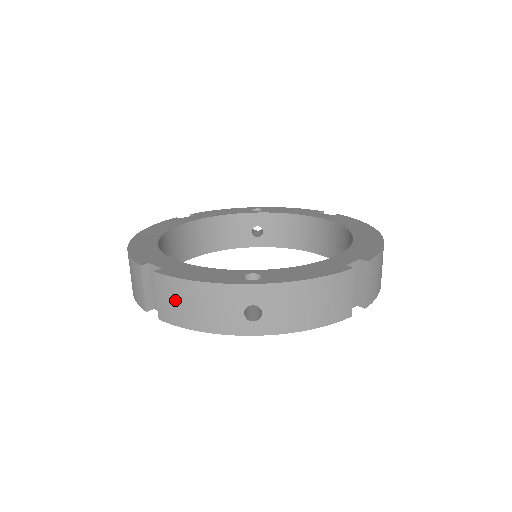
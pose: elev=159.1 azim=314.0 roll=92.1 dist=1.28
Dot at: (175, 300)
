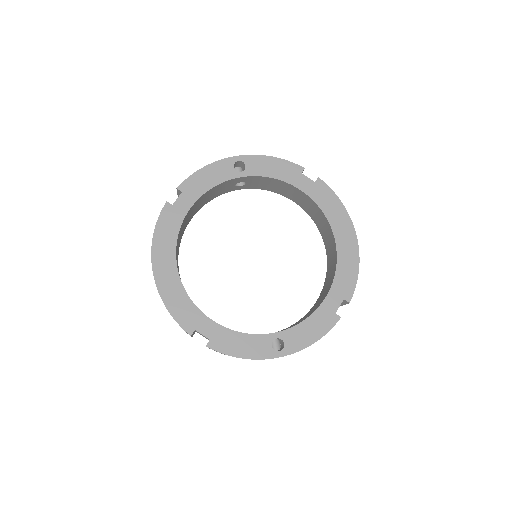
Dot at: occluded
